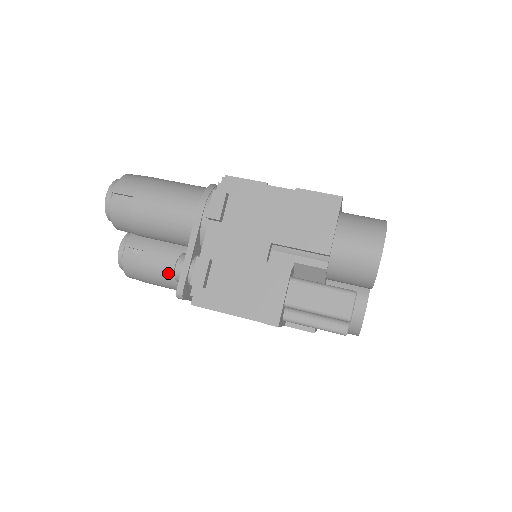
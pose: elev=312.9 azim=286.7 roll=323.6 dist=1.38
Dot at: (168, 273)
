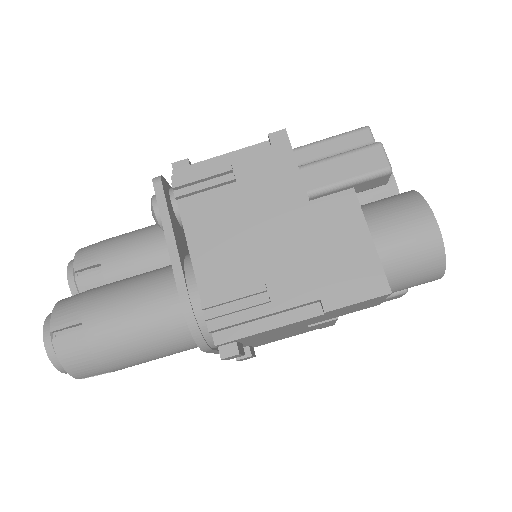
Dot at: occluded
